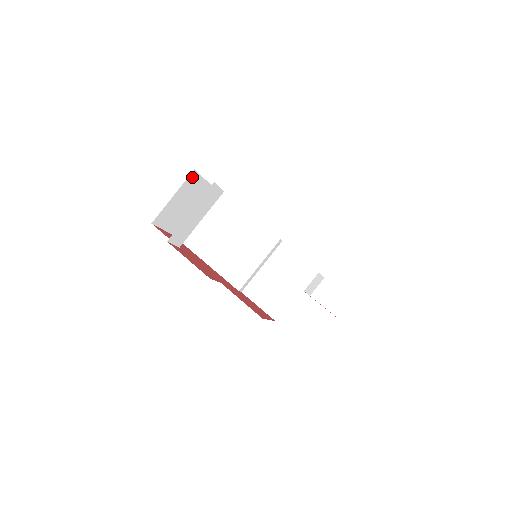
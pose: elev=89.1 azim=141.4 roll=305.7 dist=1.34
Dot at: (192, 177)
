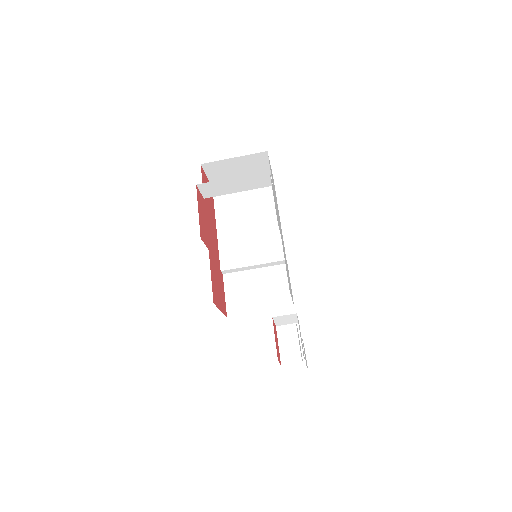
Dot at: (261, 156)
